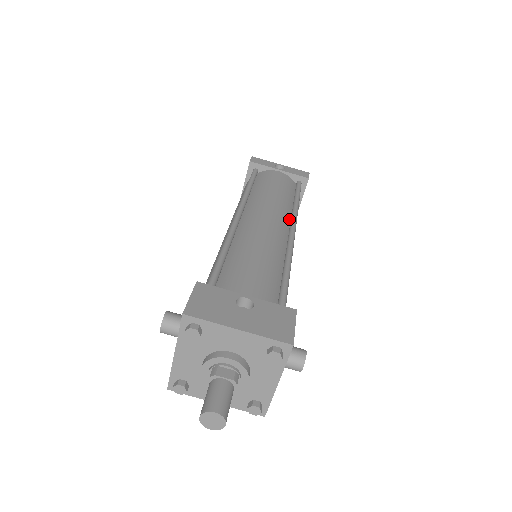
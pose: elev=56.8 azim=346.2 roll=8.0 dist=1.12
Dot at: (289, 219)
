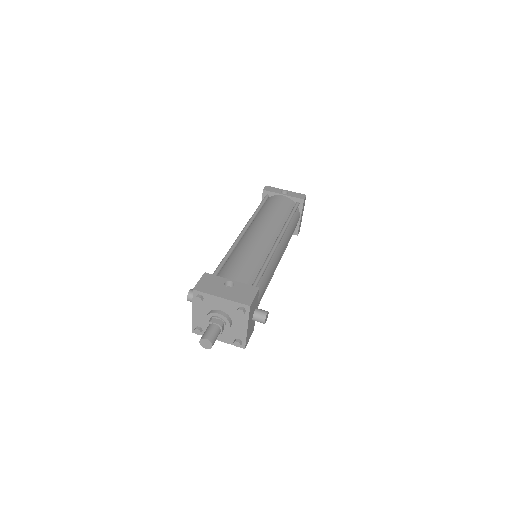
Dot at: (280, 231)
